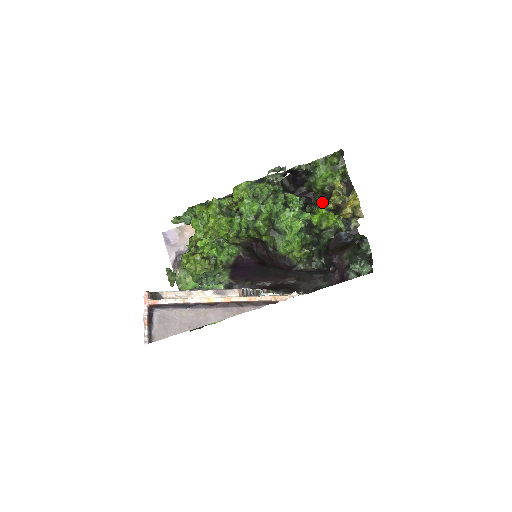
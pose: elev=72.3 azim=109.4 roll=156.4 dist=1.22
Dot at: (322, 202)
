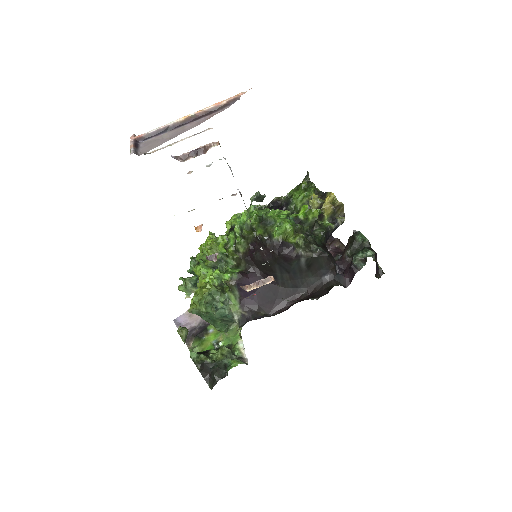
Dot at: occluded
